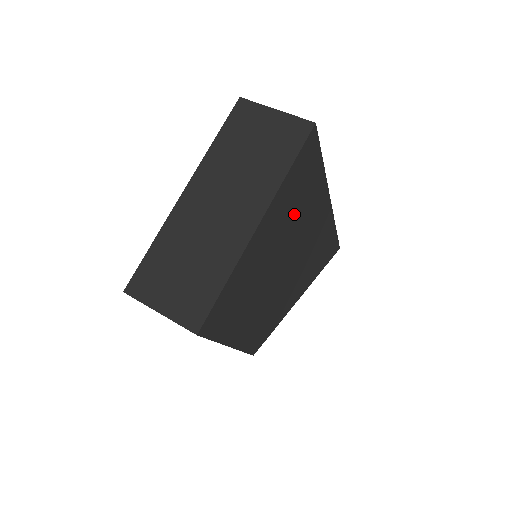
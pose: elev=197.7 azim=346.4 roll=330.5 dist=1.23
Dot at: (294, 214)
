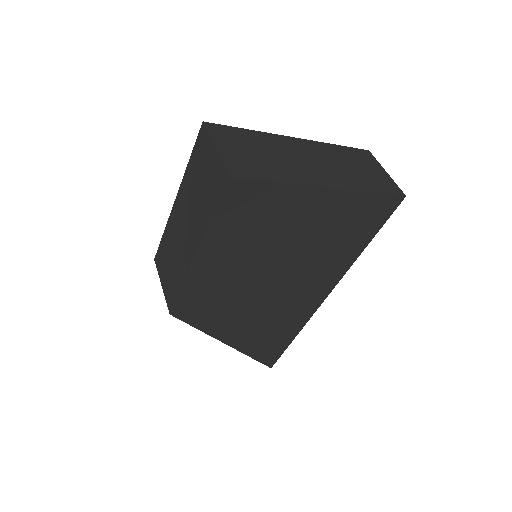
Dot at: (328, 240)
